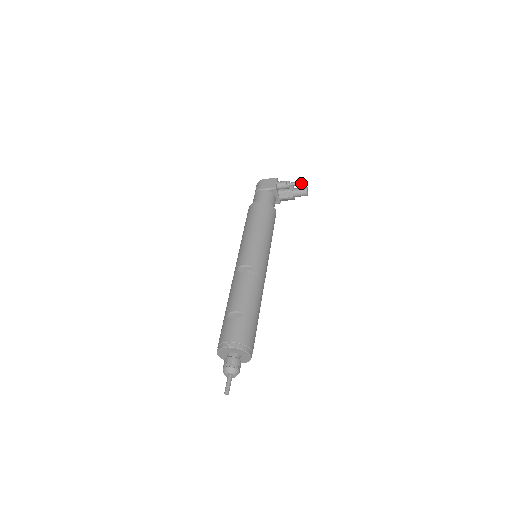
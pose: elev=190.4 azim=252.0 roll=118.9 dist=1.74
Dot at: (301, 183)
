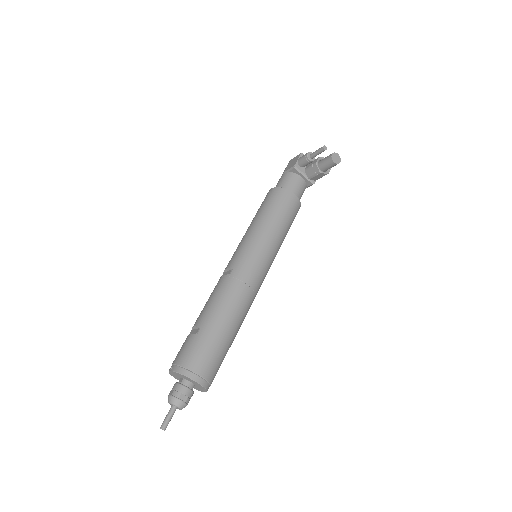
Dot at: (320, 150)
